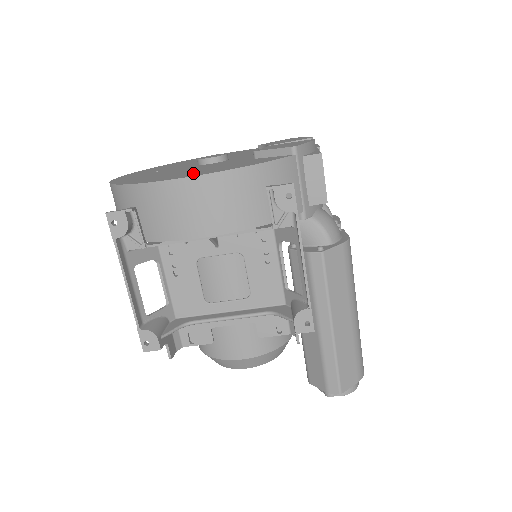
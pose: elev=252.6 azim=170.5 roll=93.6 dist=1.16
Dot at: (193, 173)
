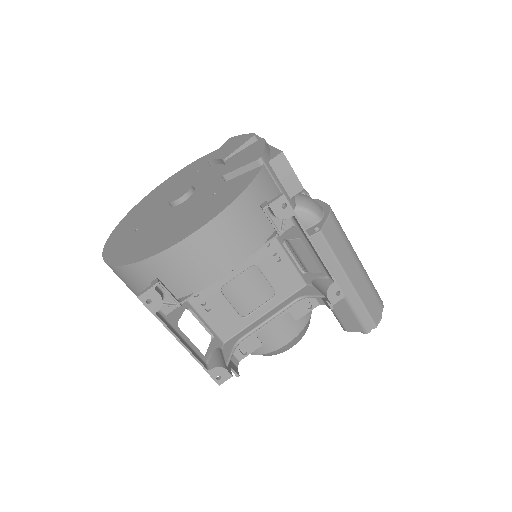
Dot at: (190, 224)
